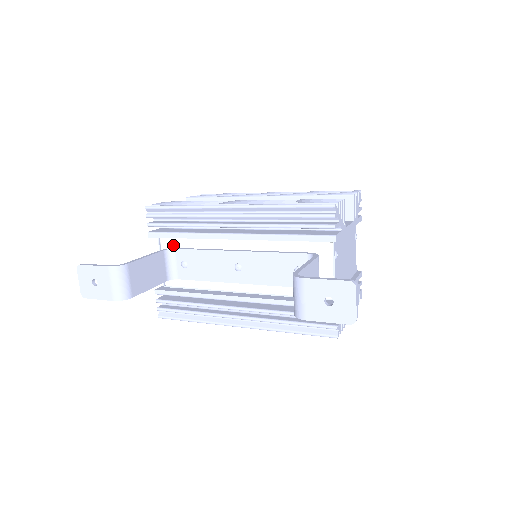
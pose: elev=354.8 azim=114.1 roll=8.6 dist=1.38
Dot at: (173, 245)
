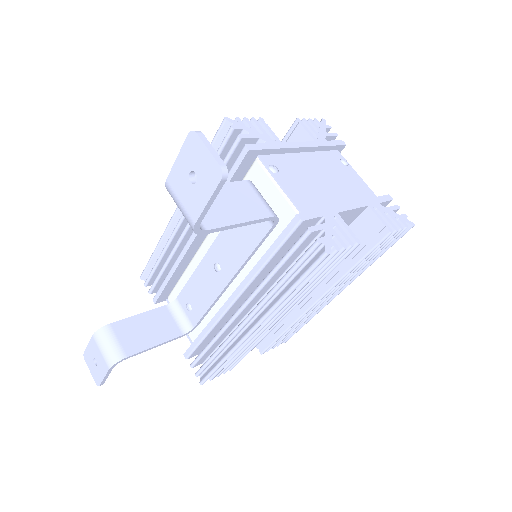
Dot at: occluded
